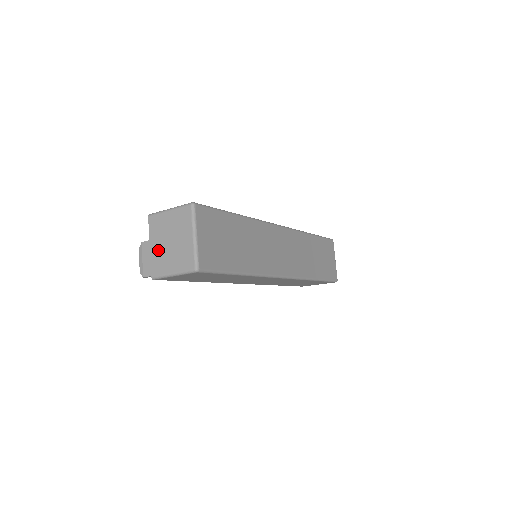
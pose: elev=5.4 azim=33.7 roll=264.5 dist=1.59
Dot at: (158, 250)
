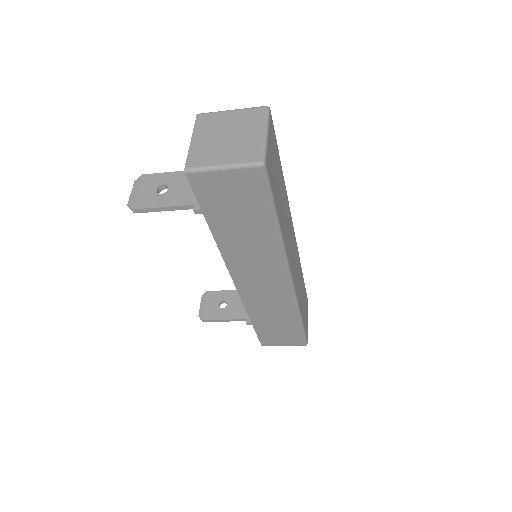
Dot at: (204, 143)
